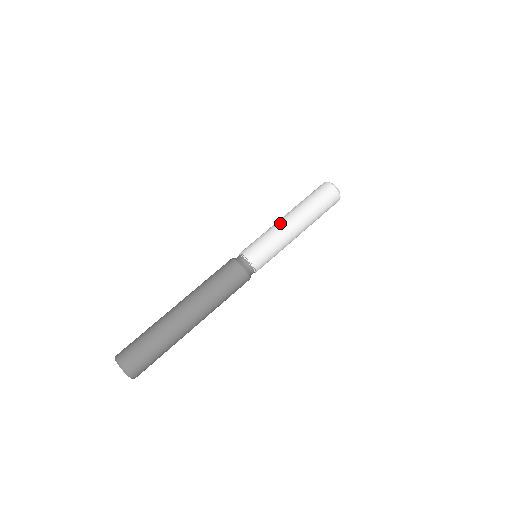
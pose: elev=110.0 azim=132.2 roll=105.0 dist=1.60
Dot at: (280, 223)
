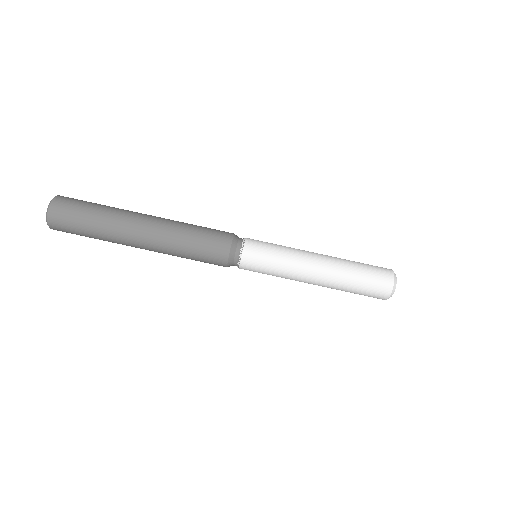
Dot at: occluded
